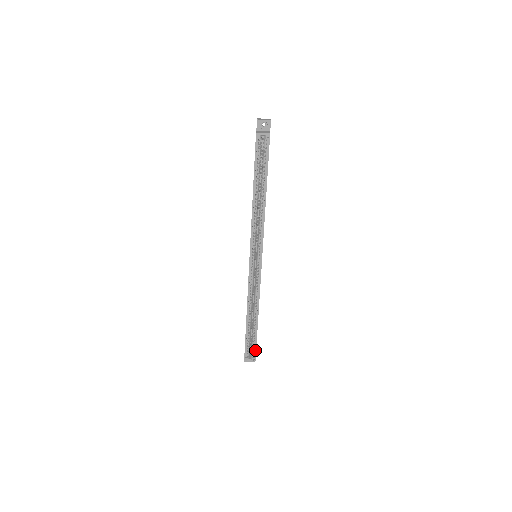
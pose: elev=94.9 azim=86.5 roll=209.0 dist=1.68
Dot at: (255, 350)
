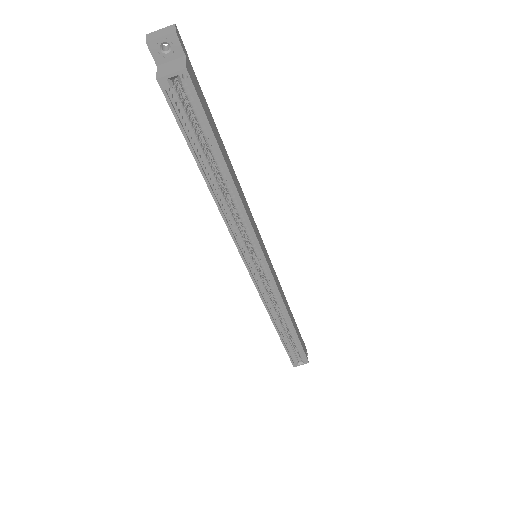
Dot at: (303, 354)
